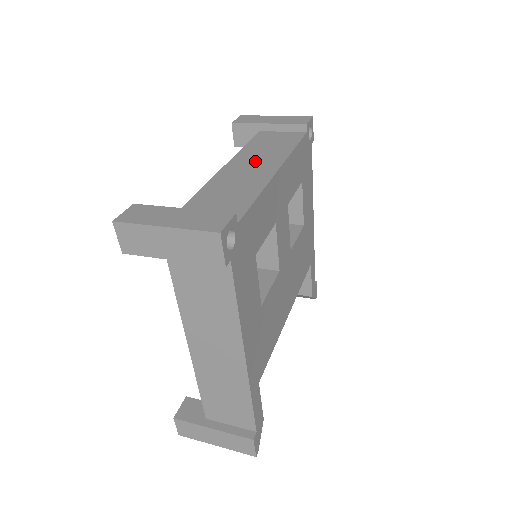
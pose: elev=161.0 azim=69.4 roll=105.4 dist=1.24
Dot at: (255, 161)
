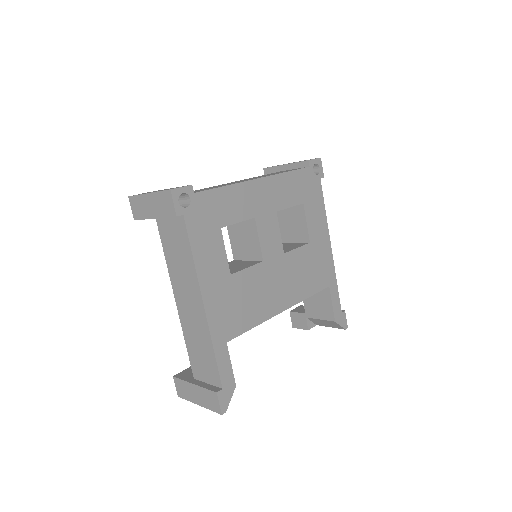
Dot at: occluded
